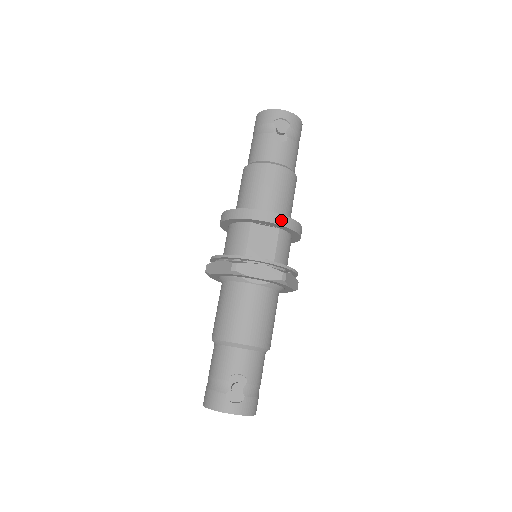
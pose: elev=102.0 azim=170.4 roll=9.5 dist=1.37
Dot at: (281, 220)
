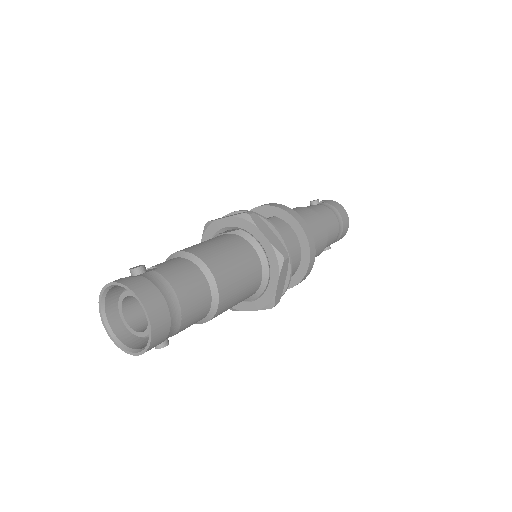
Dot at: (273, 205)
